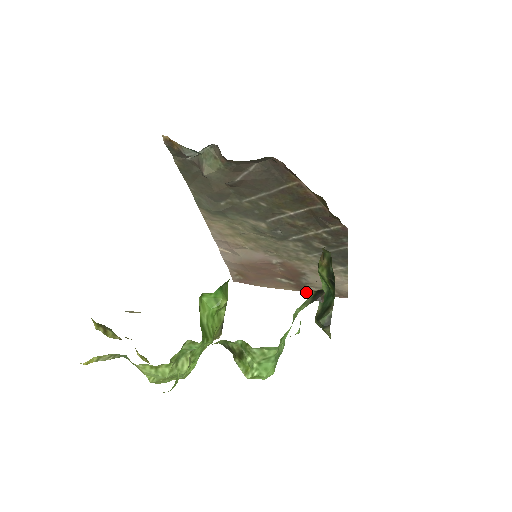
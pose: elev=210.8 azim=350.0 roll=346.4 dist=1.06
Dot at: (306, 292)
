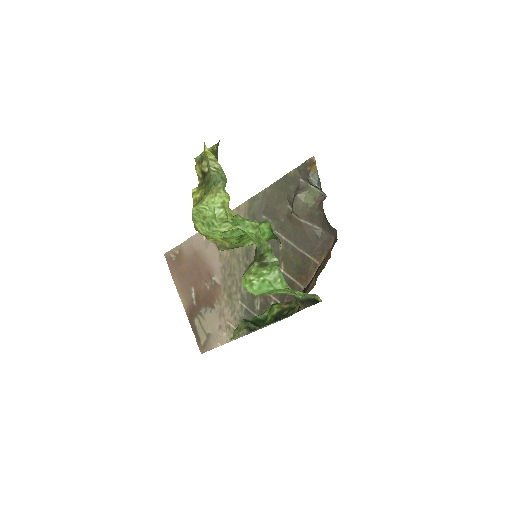
Dot at: (188, 318)
